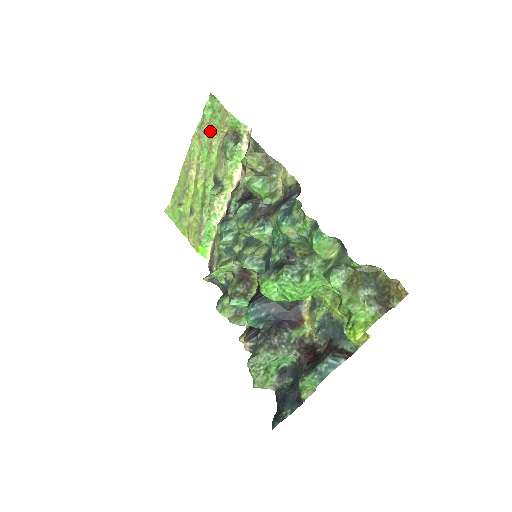
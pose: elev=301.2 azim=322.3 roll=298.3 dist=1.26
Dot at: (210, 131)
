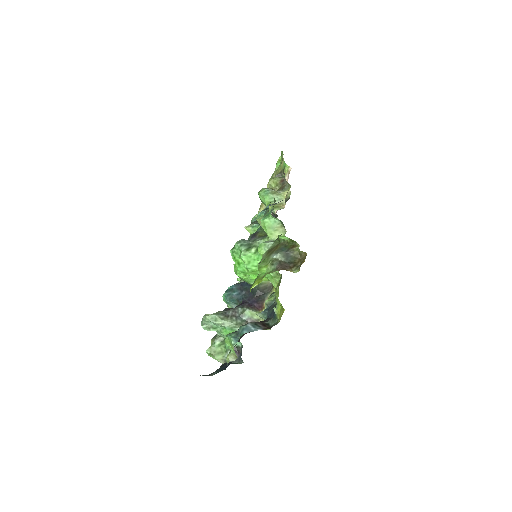
Dot at: occluded
